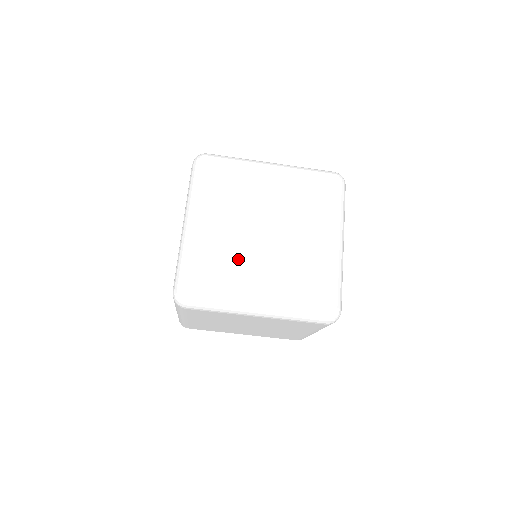
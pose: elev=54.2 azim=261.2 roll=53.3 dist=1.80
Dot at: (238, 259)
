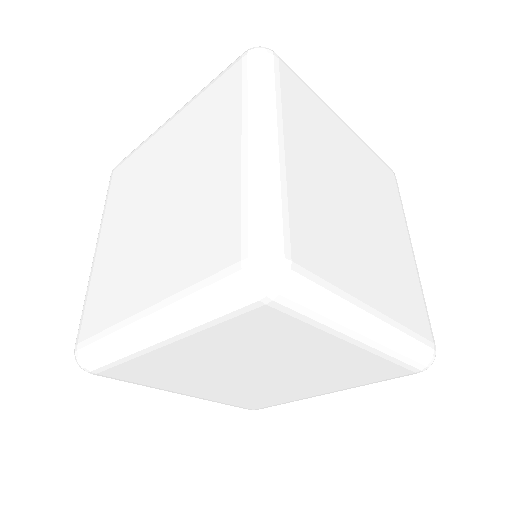
Dot at: (127, 265)
